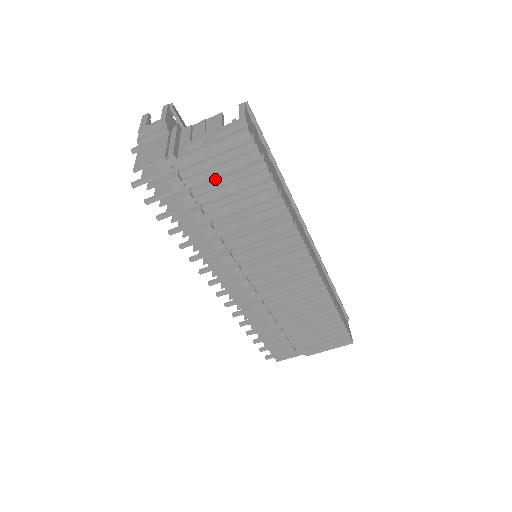
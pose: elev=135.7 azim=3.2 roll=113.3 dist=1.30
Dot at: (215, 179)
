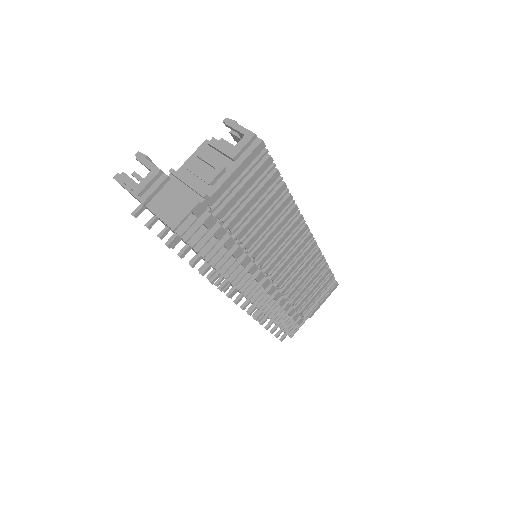
Dot at: (238, 200)
